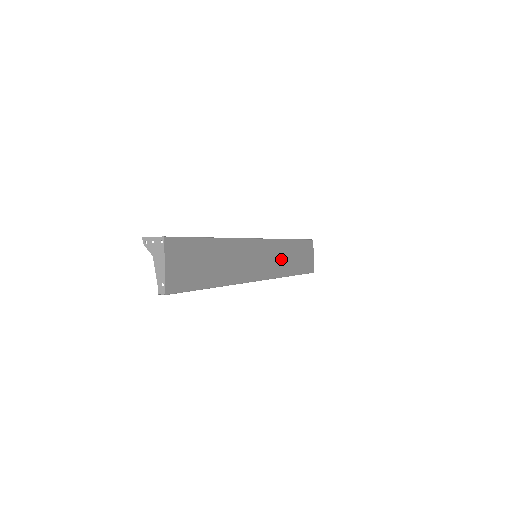
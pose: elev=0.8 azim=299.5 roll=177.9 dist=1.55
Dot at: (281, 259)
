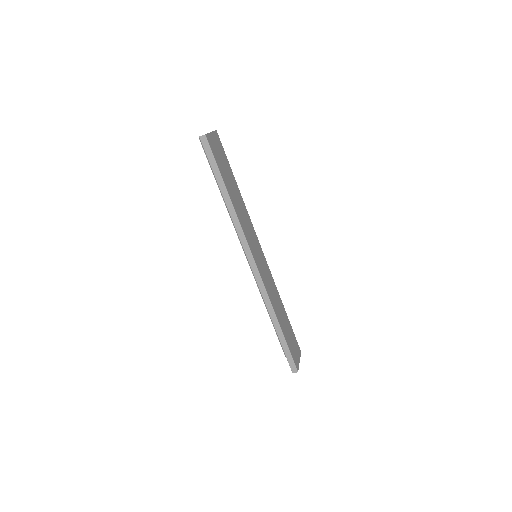
Dot at: (273, 295)
